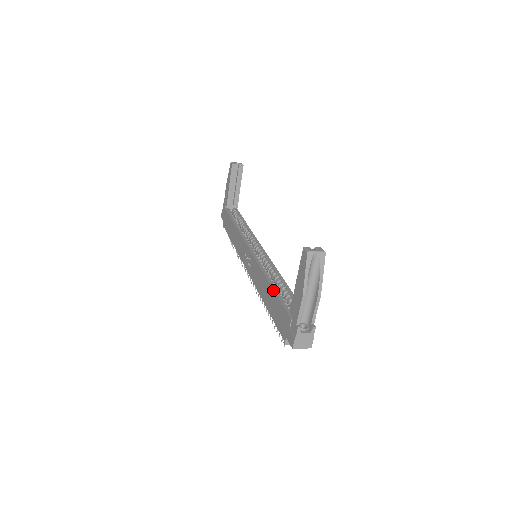
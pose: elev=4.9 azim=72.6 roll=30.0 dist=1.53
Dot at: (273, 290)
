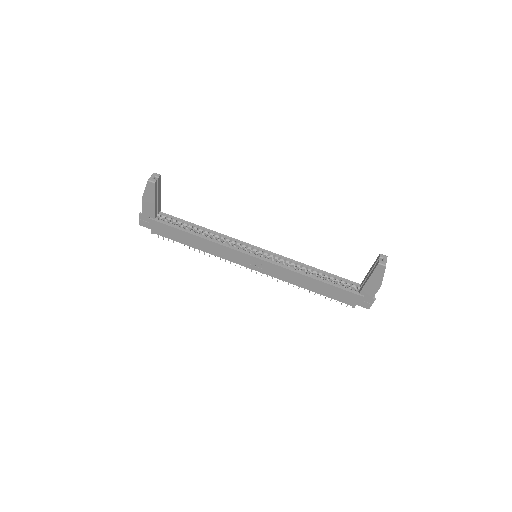
Dot at: (324, 283)
